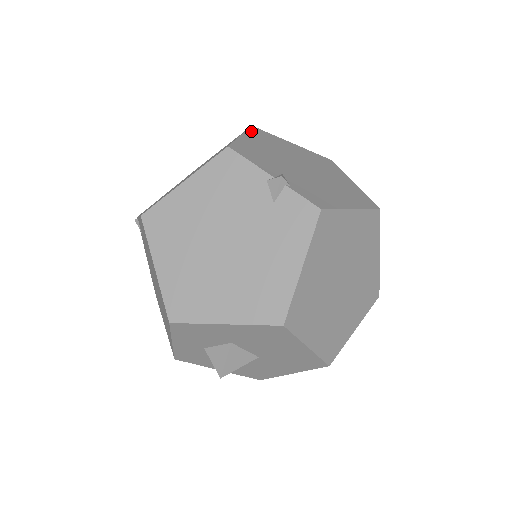
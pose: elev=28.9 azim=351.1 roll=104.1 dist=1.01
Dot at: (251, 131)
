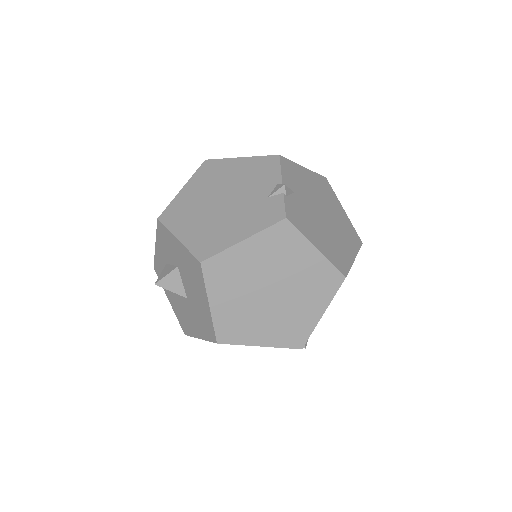
Dot at: (318, 176)
